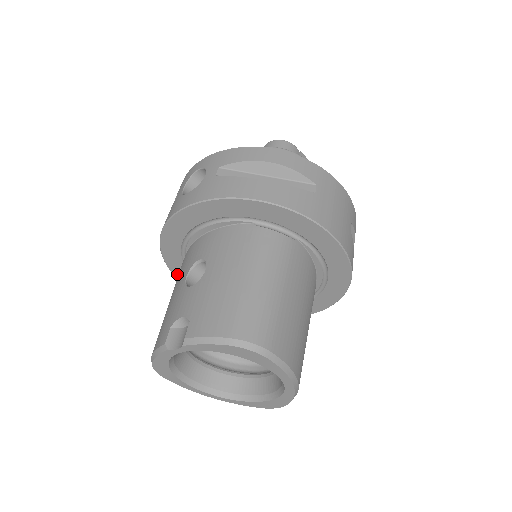
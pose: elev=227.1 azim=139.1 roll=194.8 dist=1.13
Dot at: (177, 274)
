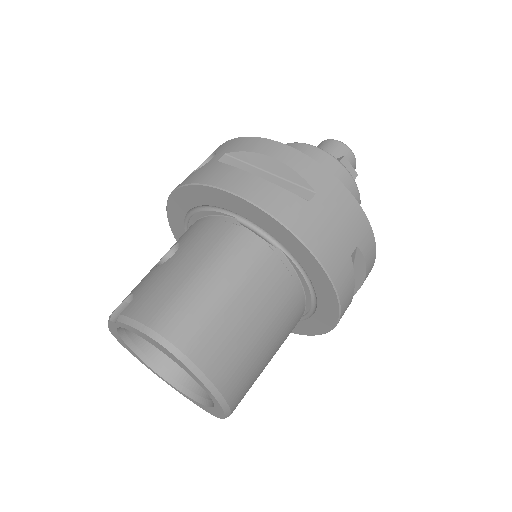
Dot at: occluded
